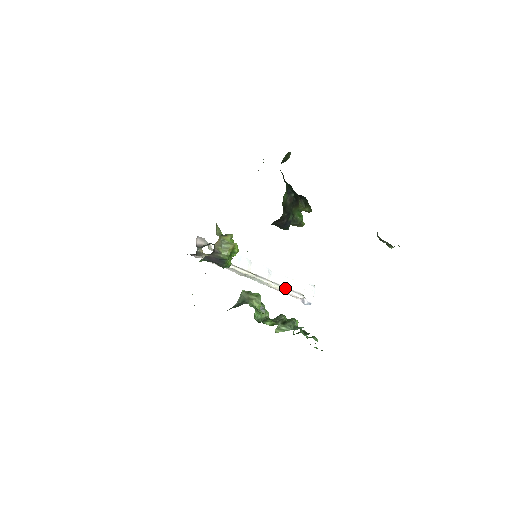
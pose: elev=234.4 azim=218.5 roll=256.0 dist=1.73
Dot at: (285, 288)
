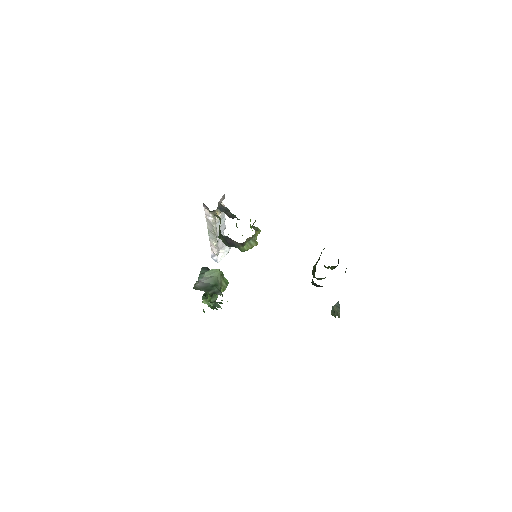
Dot at: occluded
